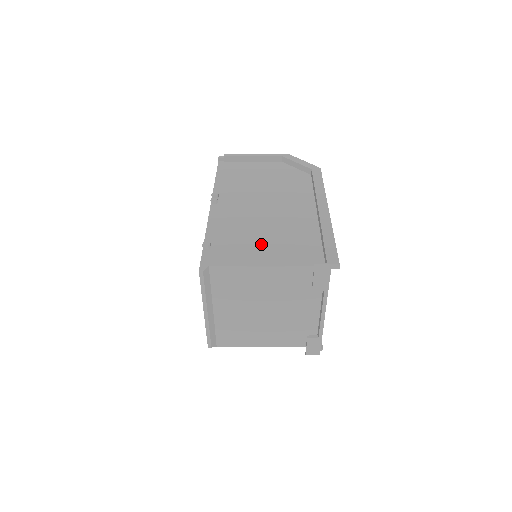
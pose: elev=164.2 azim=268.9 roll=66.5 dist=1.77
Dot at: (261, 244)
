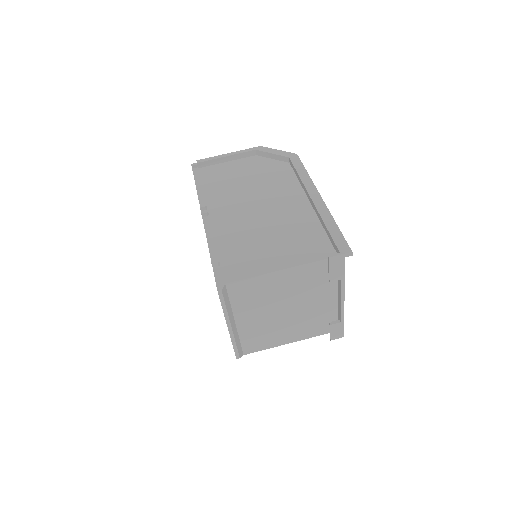
Dot at: (268, 248)
